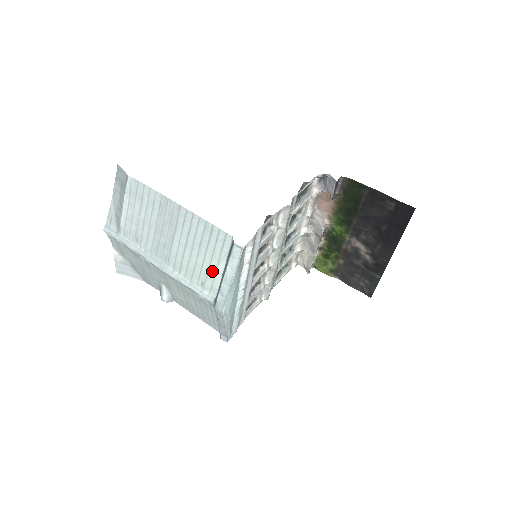
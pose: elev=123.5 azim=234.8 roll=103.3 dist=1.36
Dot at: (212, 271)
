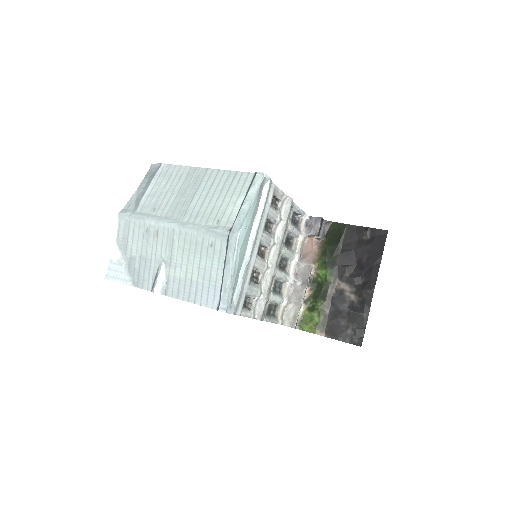
Dot at: (230, 207)
